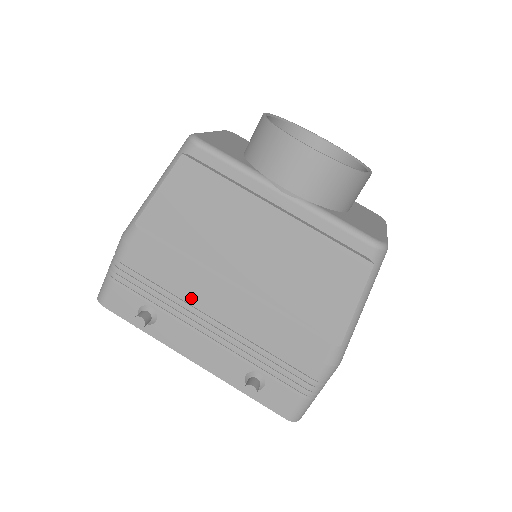
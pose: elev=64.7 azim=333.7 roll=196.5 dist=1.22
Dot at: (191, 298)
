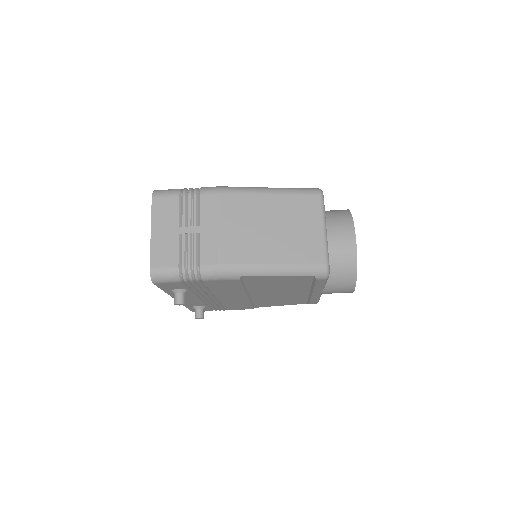
Dot at: (219, 294)
